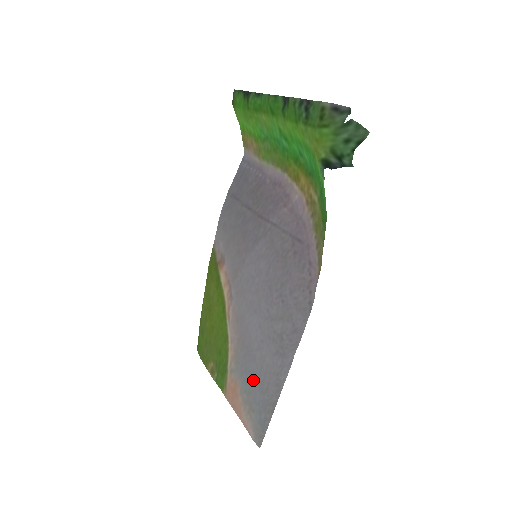
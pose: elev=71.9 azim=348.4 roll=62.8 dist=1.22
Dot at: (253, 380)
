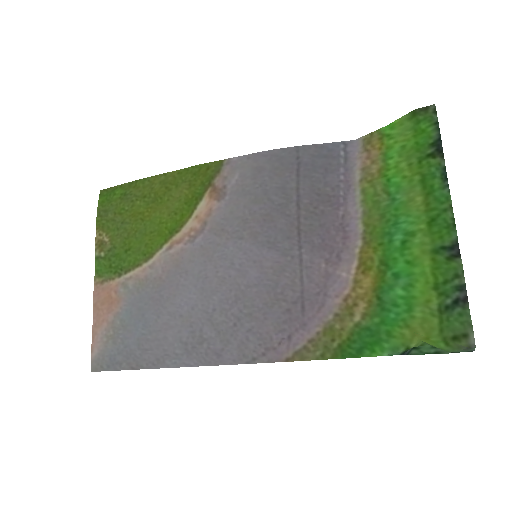
Dot at: (140, 326)
